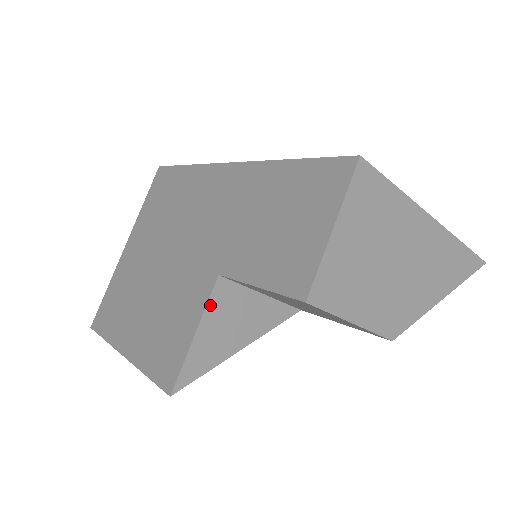
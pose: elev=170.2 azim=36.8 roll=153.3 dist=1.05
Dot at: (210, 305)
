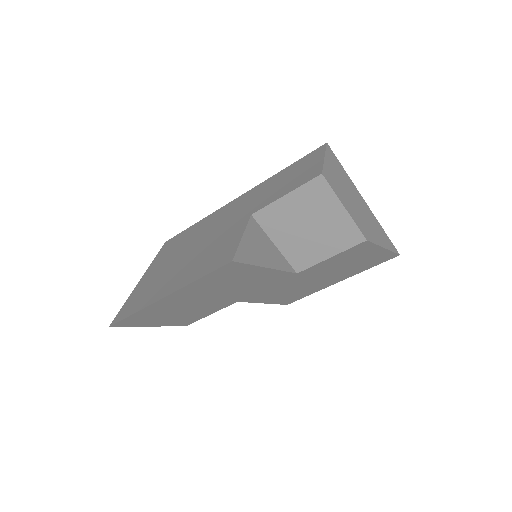
Dot at: (249, 227)
